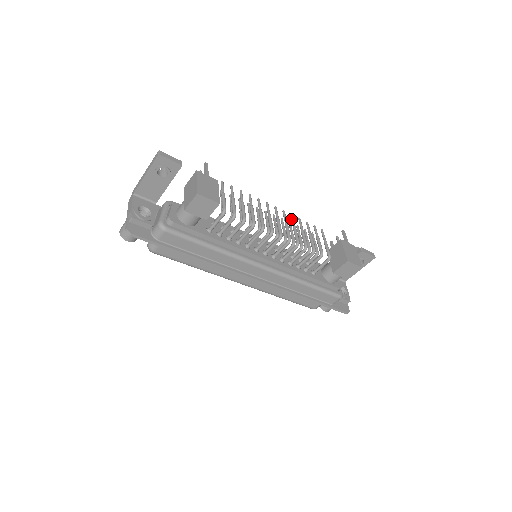
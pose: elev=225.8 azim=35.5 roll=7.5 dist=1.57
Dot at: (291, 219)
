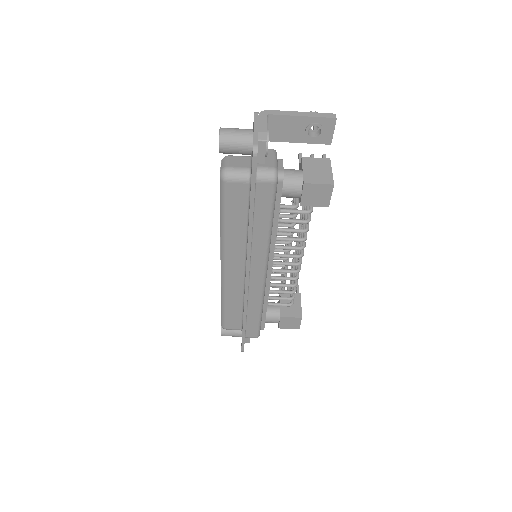
Dot at: occluded
